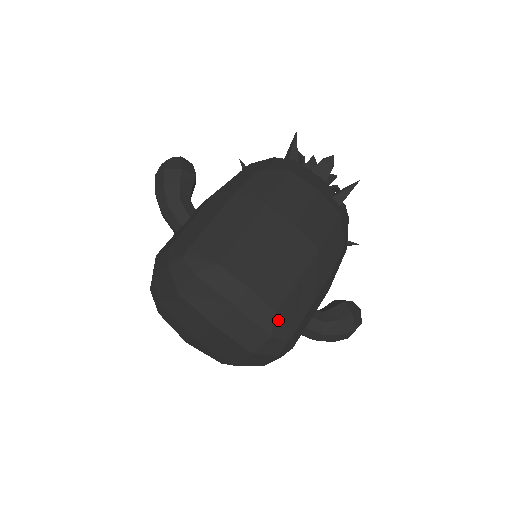
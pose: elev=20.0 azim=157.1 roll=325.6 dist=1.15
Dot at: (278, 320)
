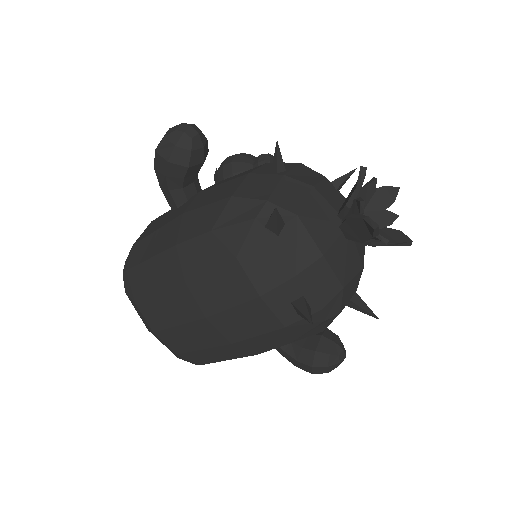
Dot at: (181, 357)
